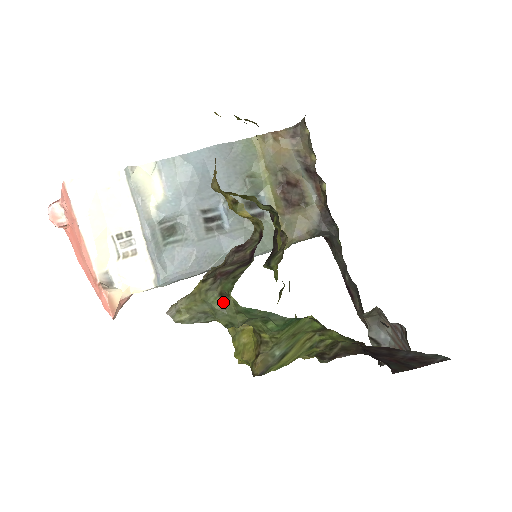
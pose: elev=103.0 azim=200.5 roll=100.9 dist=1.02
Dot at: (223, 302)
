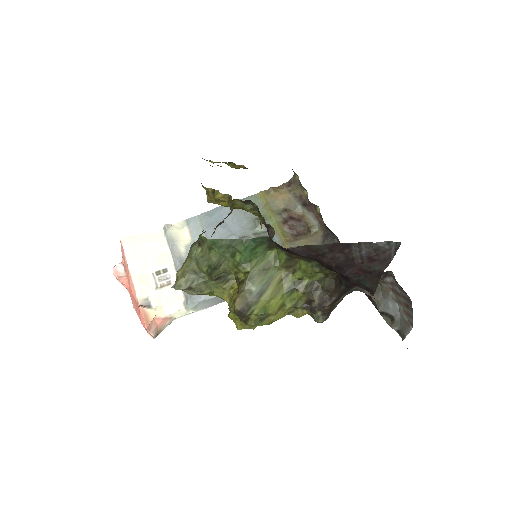
Dot at: (202, 251)
